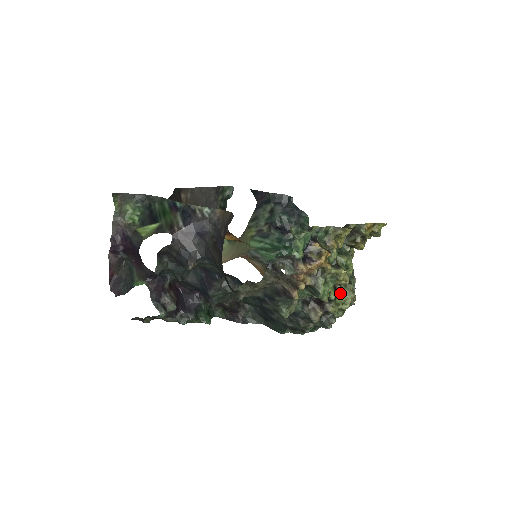
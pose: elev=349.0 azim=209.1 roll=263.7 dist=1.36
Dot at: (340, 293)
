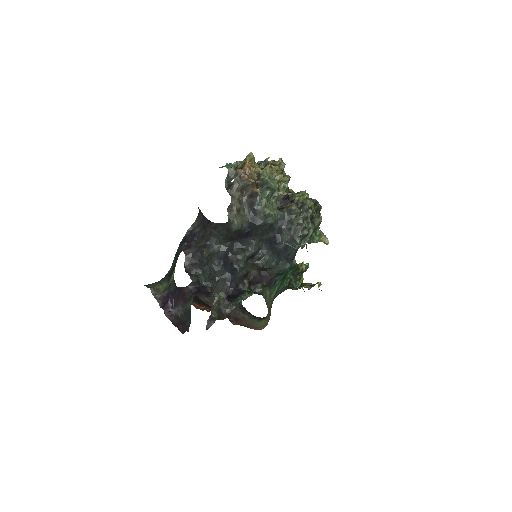
Dot at: occluded
